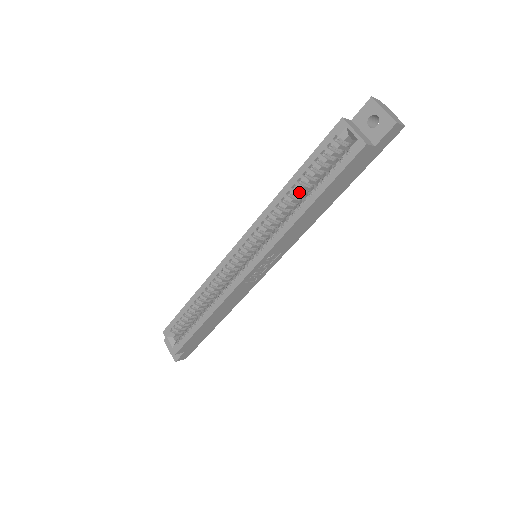
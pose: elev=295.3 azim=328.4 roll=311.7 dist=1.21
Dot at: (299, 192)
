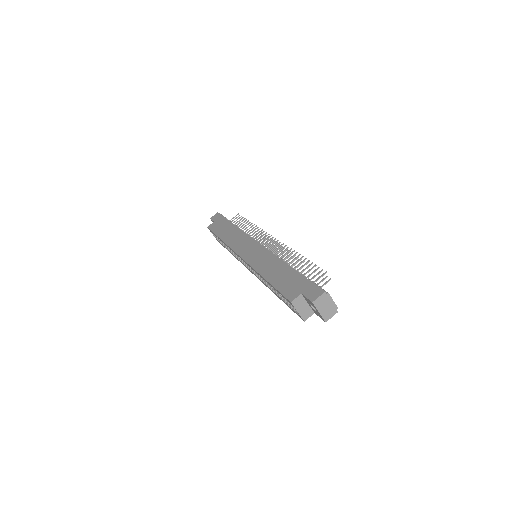
Dot at: occluded
